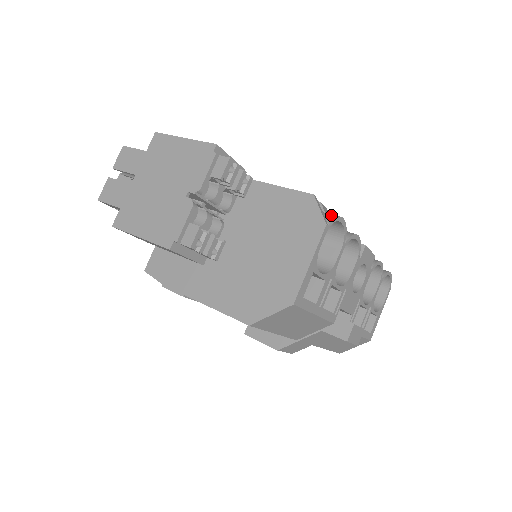
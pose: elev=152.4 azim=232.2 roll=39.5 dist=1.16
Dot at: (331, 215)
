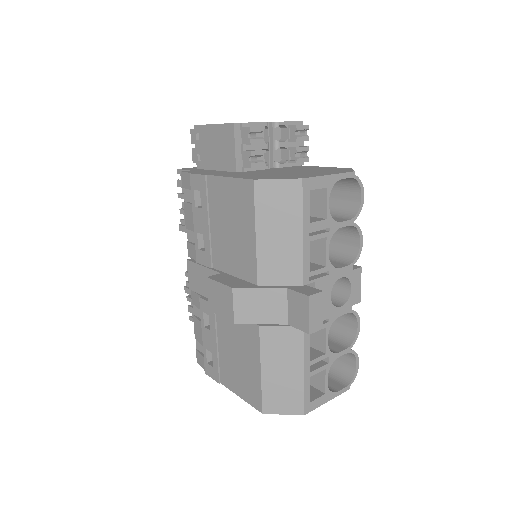
Dot at: (358, 183)
